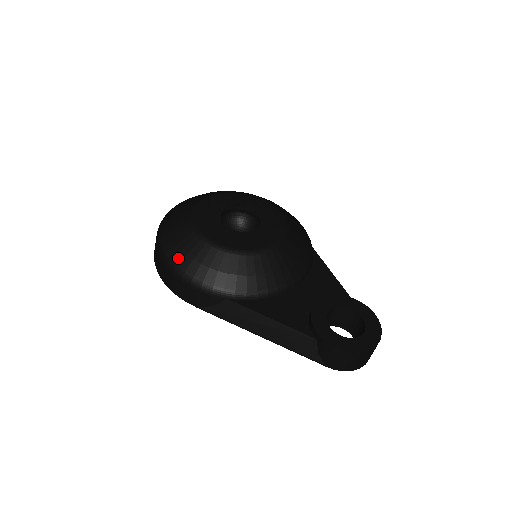
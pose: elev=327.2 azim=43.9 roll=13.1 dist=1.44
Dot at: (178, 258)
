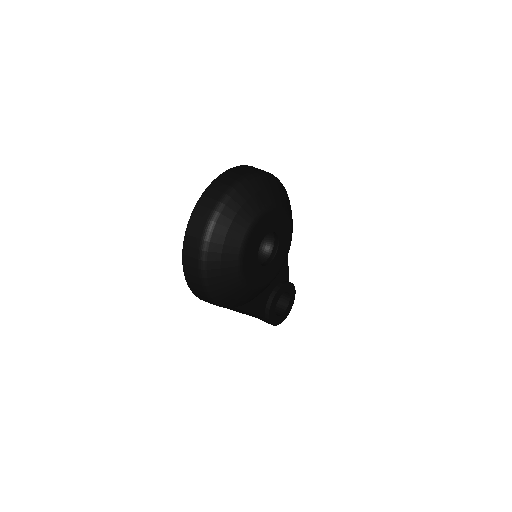
Dot at: (218, 293)
